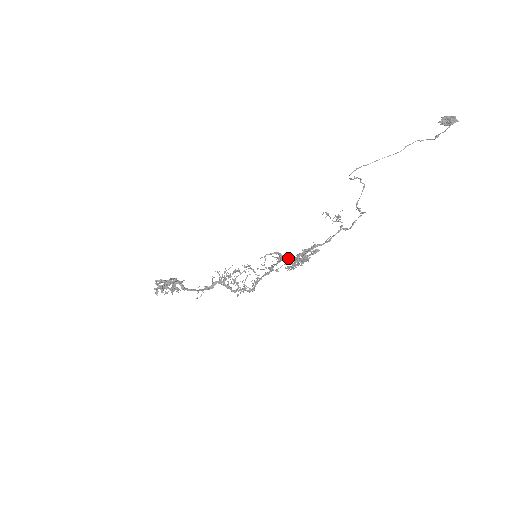
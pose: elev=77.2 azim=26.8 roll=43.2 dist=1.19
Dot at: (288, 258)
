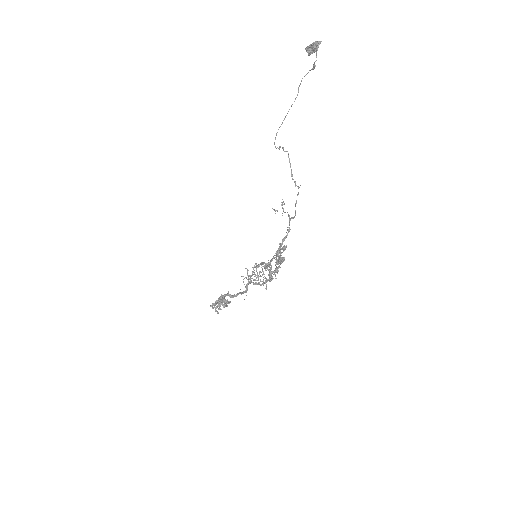
Dot at: occluded
